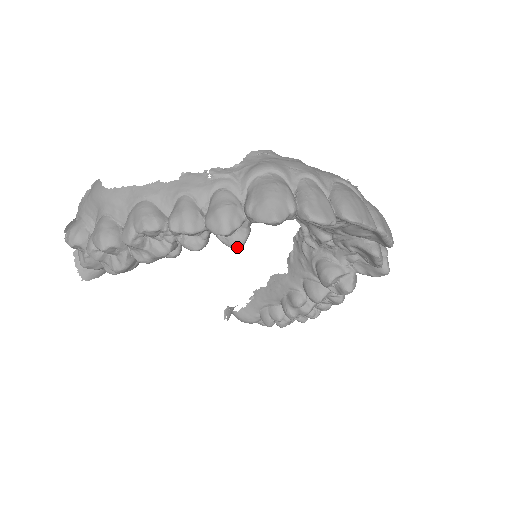
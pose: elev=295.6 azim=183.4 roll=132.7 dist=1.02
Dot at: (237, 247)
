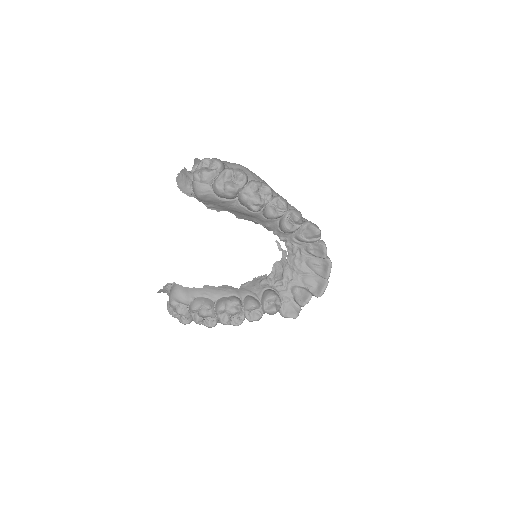
Dot at: (289, 229)
